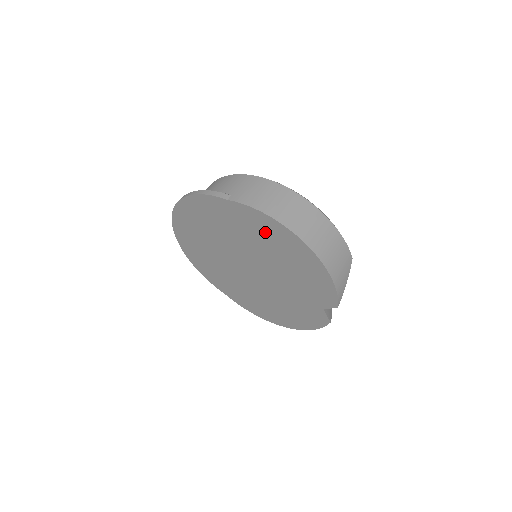
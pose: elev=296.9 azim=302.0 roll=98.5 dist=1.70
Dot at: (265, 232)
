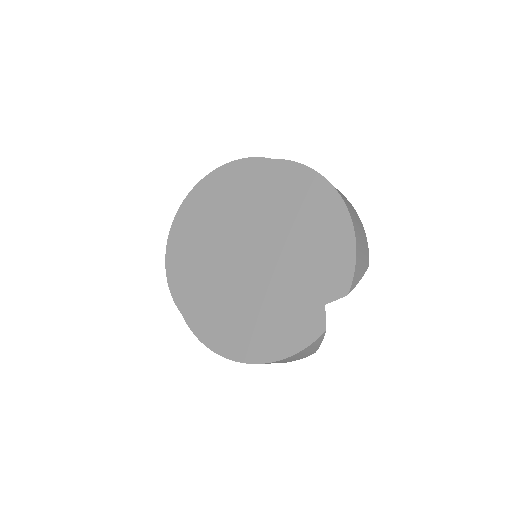
Dot at: (297, 192)
